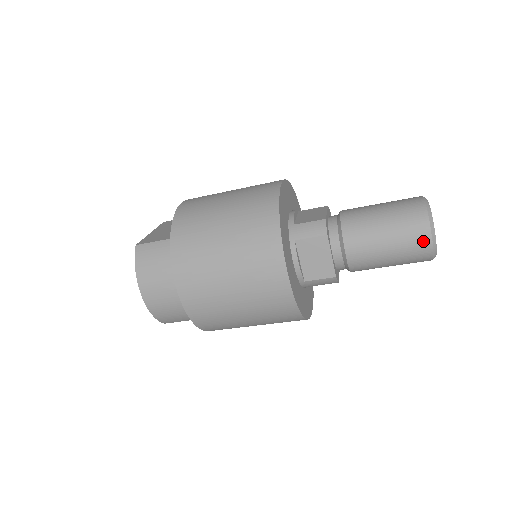
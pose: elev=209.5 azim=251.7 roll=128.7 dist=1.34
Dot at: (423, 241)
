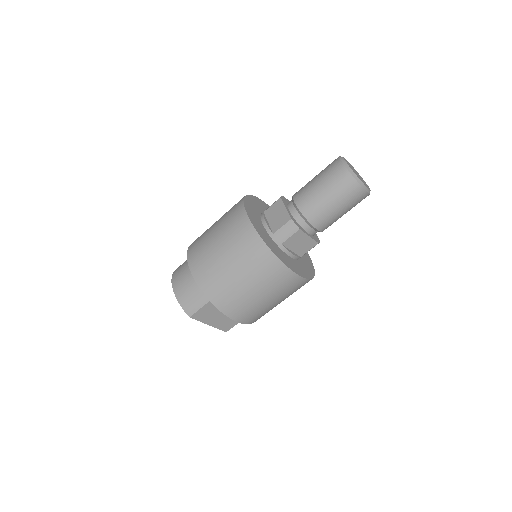
Dot at: (337, 167)
